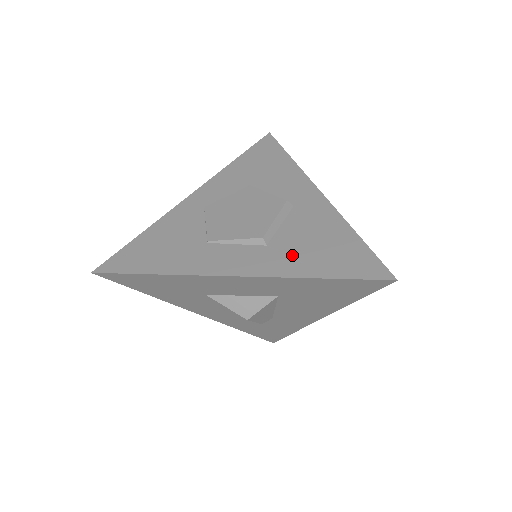
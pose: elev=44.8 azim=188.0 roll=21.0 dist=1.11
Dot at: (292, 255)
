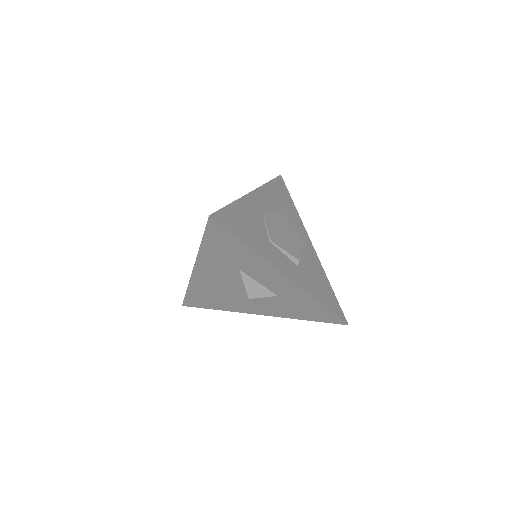
Dot at: (310, 281)
